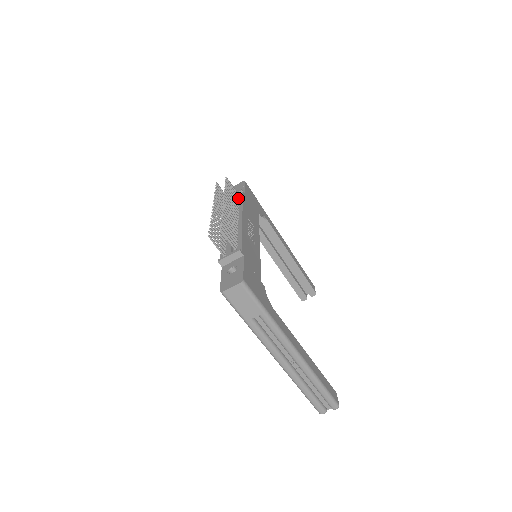
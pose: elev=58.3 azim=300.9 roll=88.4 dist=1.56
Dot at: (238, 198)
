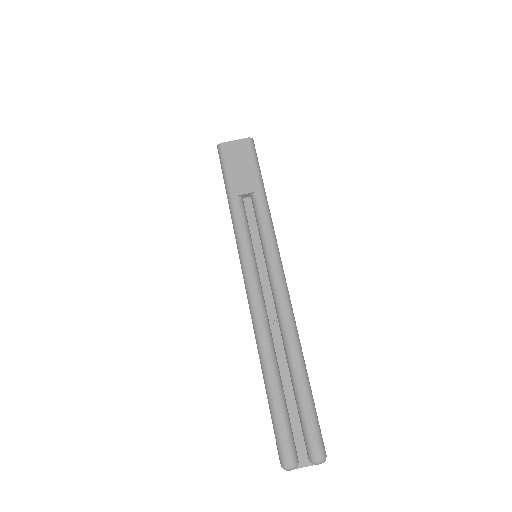
Dot at: occluded
